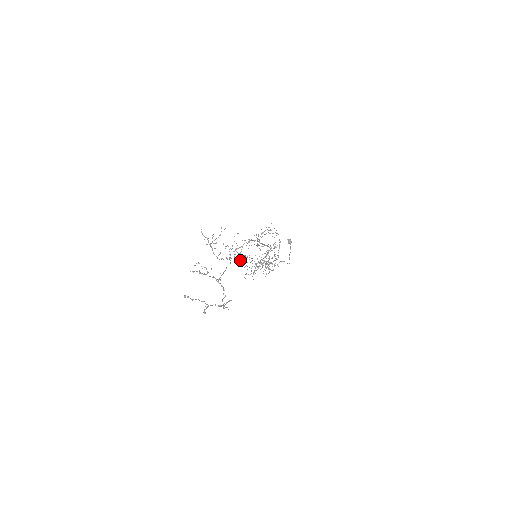
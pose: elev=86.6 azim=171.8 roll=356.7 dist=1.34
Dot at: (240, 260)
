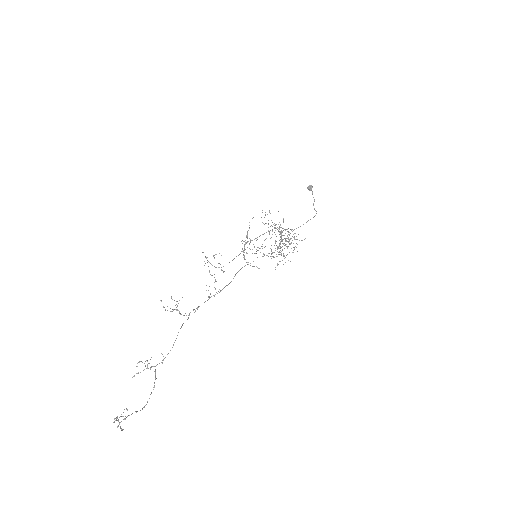
Dot at: (220, 291)
